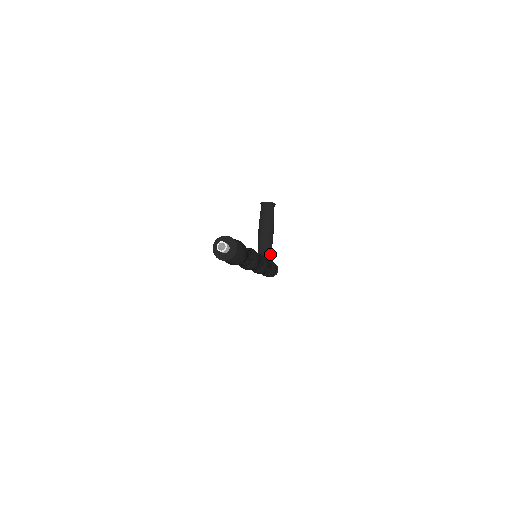
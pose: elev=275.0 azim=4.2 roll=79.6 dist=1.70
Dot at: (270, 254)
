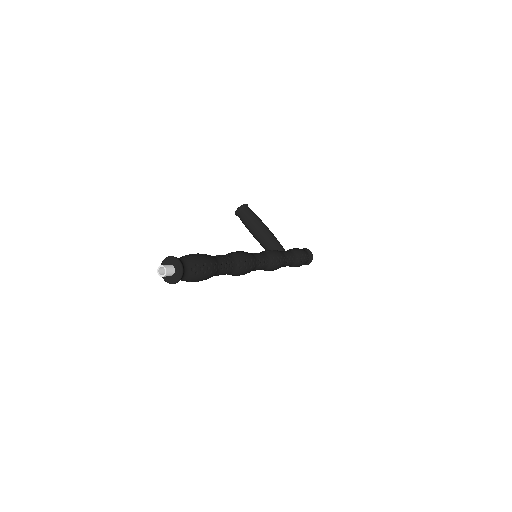
Dot at: (278, 244)
